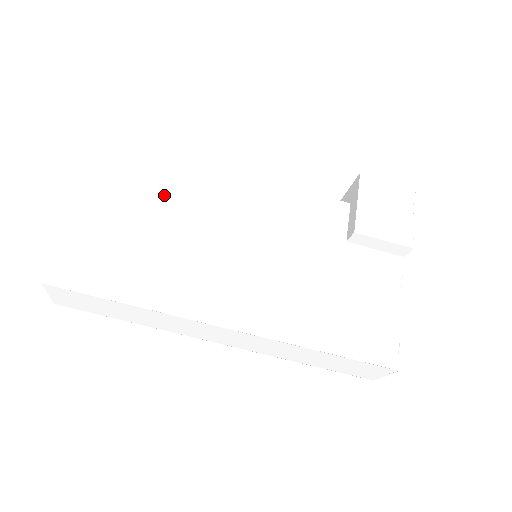
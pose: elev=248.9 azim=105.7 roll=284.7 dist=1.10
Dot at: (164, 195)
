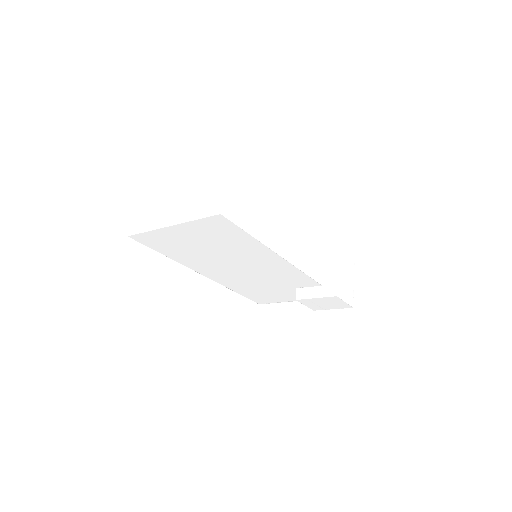
Dot at: (225, 245)
